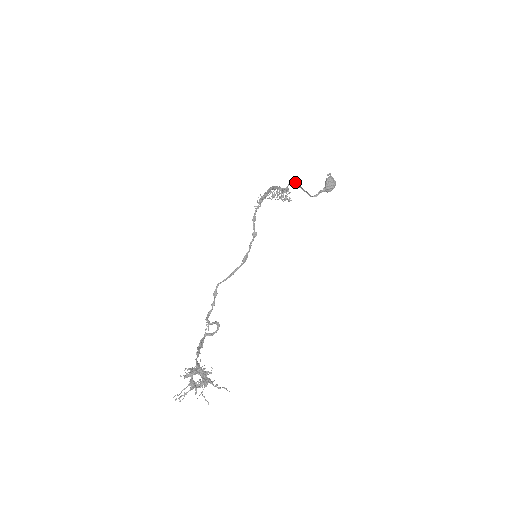
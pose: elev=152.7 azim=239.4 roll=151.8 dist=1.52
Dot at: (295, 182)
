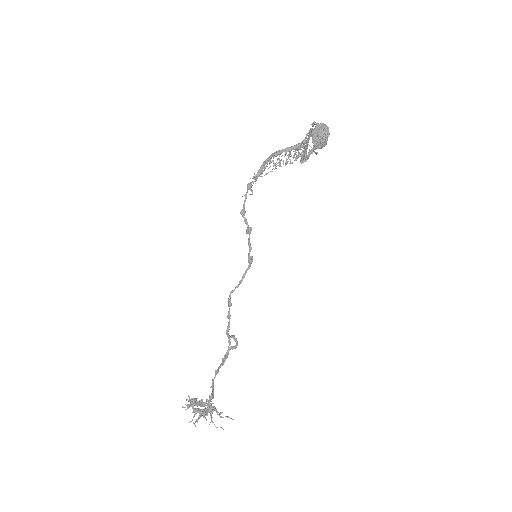
Dot at: (310, 130)
